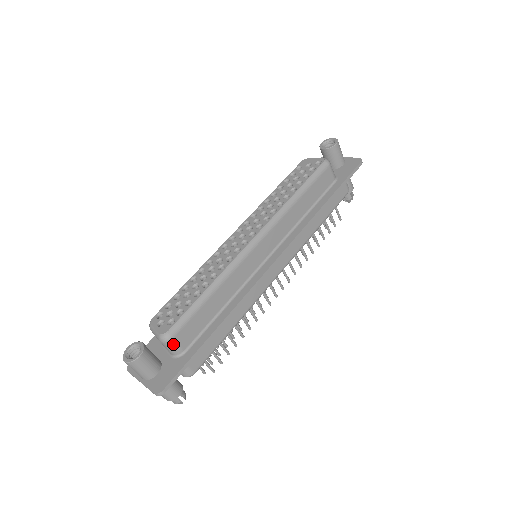
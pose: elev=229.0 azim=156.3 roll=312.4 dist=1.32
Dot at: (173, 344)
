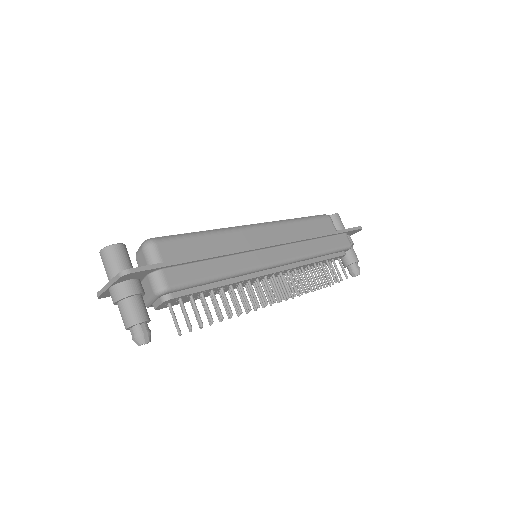
Dot at: (154, 250)
